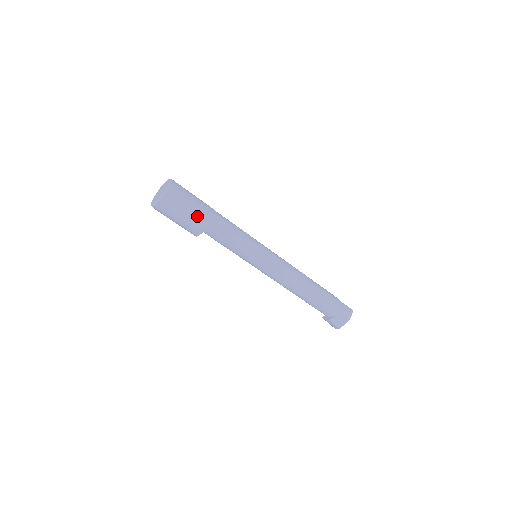
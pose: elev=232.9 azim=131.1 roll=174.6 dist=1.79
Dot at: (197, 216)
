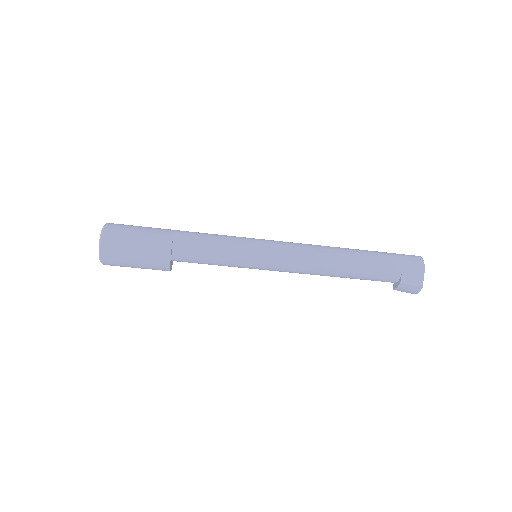
Dot at: (153, 241)
